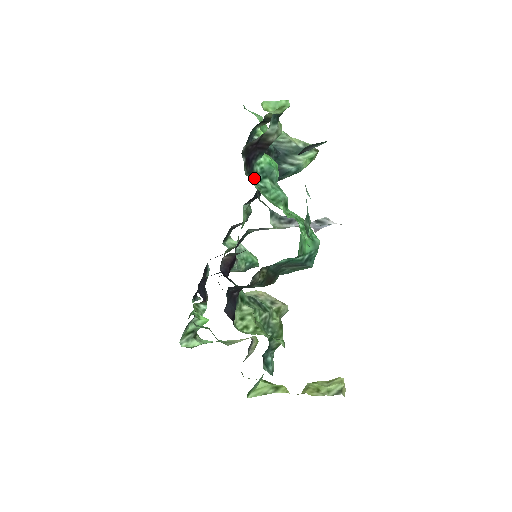
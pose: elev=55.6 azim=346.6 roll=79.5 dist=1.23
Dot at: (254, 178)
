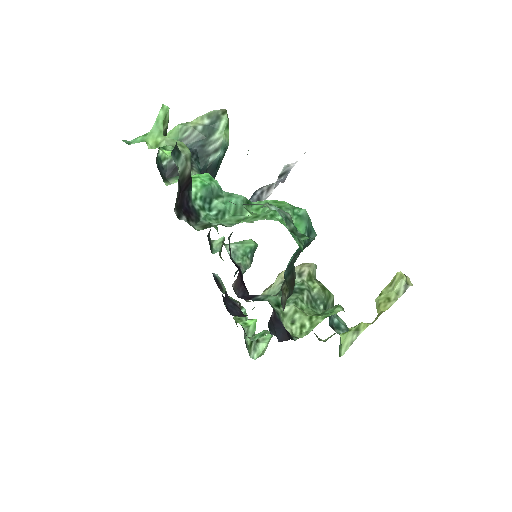
Dot at: (204, 216)
